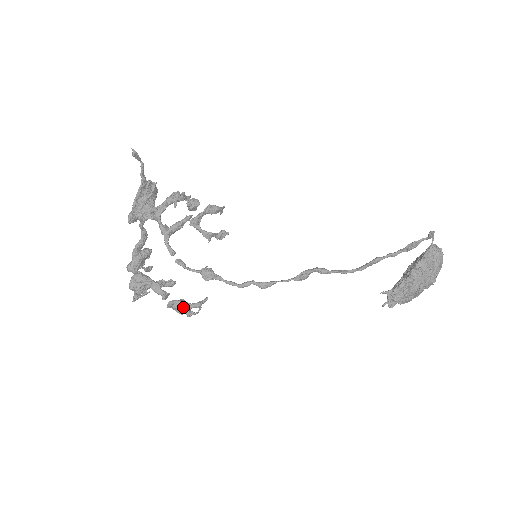
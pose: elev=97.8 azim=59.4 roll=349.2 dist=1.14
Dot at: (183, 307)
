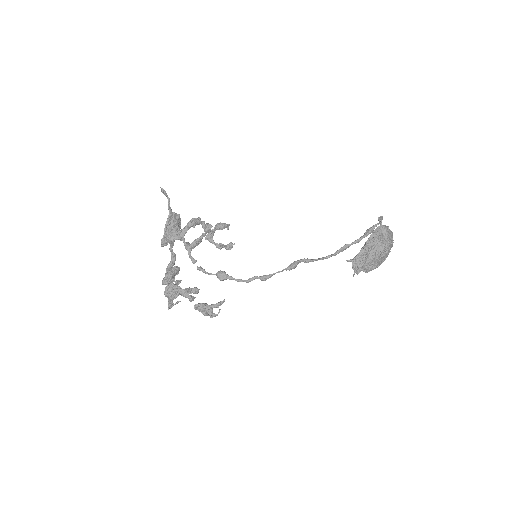
Dot at: (206, 307)
